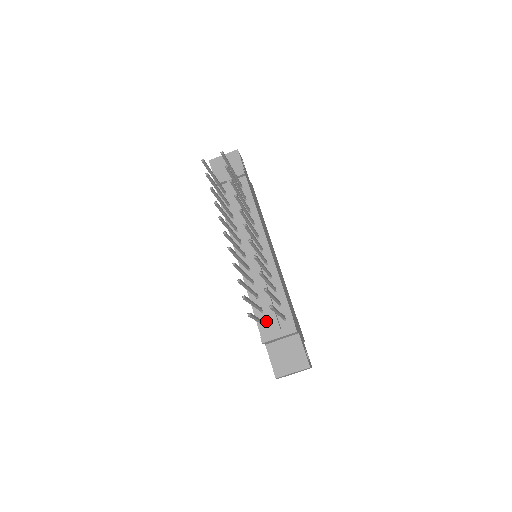
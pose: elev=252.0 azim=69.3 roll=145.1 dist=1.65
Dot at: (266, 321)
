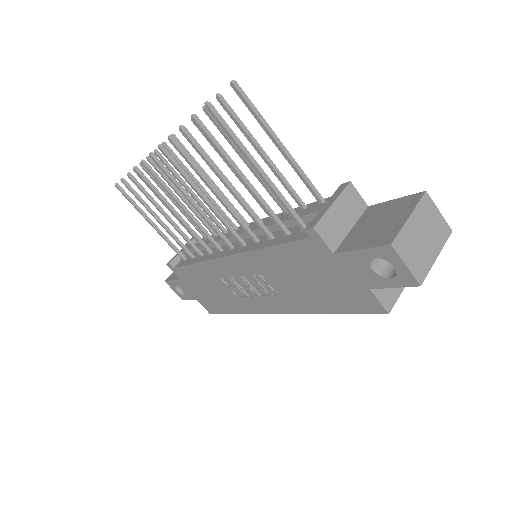
Dot at: (303, 229)
